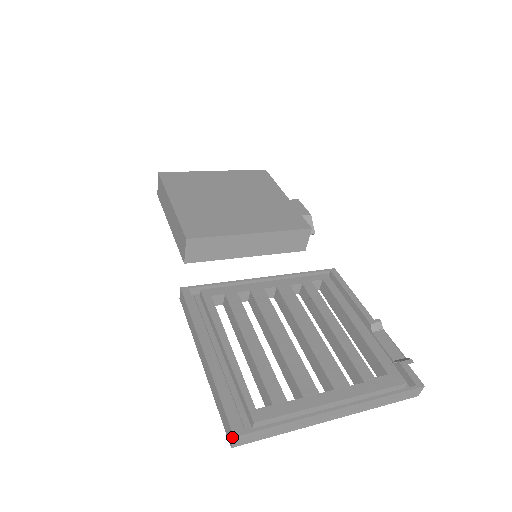
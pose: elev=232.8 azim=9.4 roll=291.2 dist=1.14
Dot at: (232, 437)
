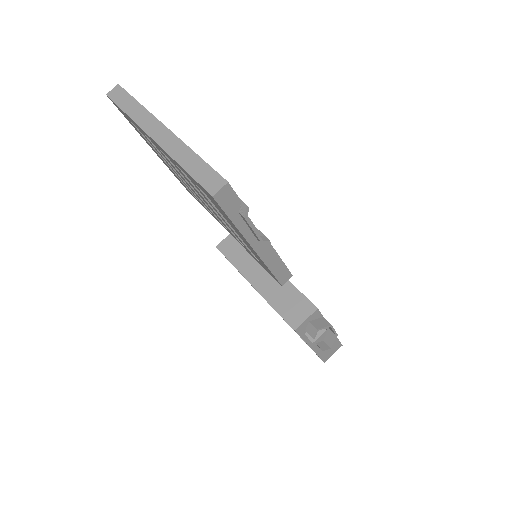
Dot at: (117, 88)
